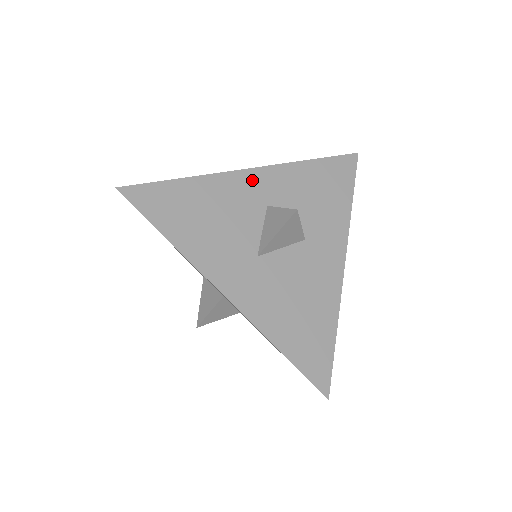
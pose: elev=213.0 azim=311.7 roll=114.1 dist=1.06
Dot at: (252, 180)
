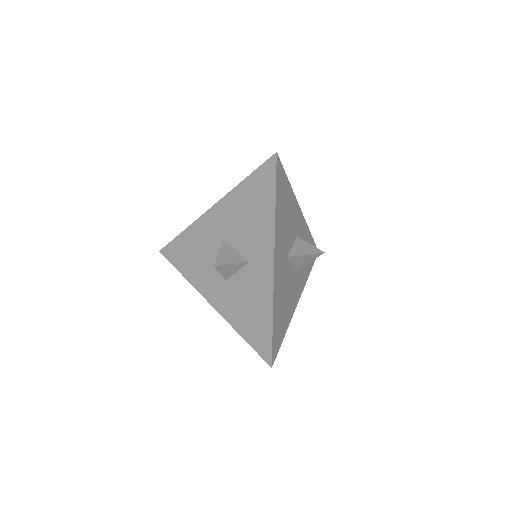
Dot at: (299, 216)
